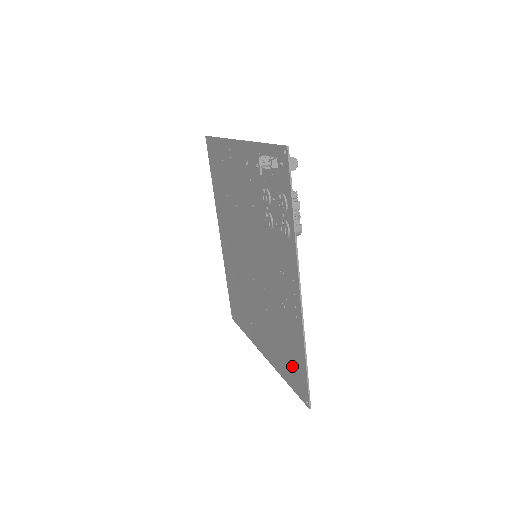
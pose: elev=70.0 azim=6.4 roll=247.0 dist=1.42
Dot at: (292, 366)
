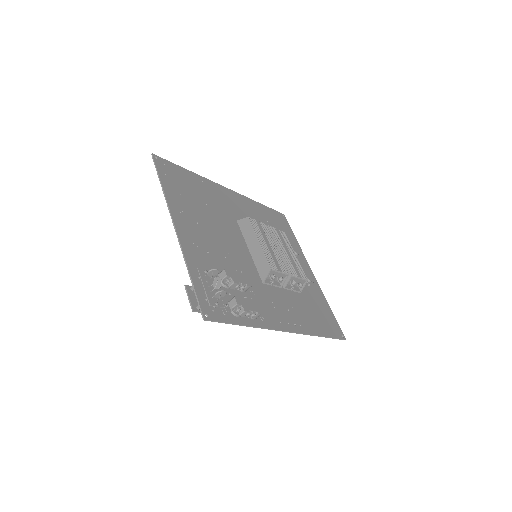
Dot at: (322, 317)
